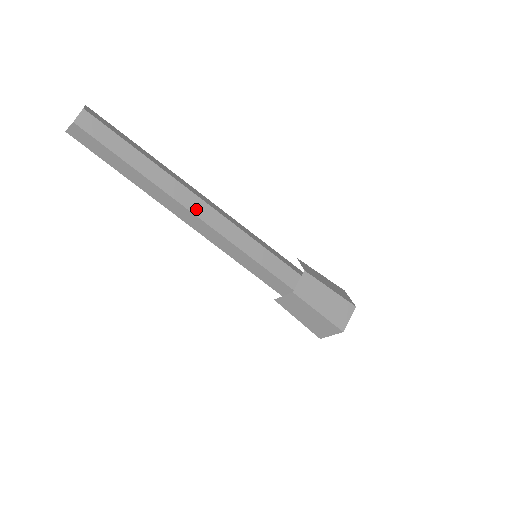
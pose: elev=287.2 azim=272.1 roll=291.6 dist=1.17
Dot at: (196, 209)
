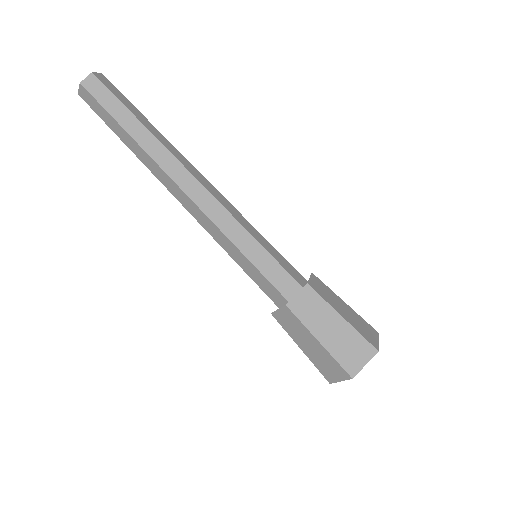
Dot at: (185, 184)
